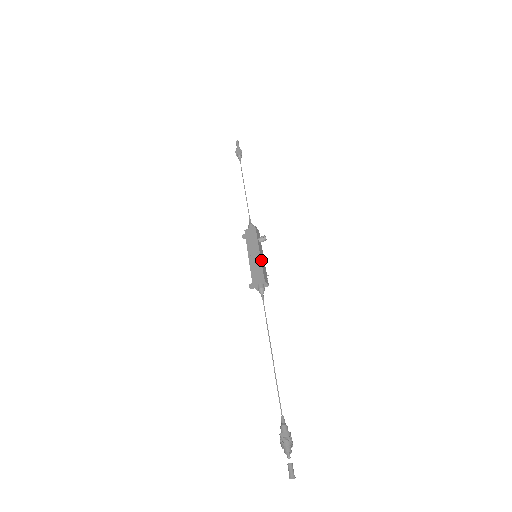
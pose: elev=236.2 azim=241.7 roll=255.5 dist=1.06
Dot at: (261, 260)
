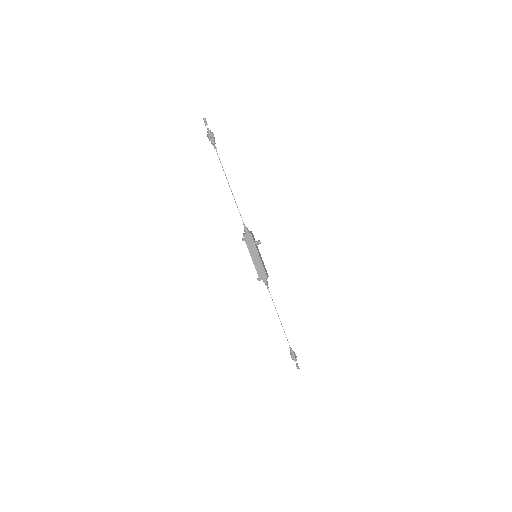
Dot at: (262, 263)
